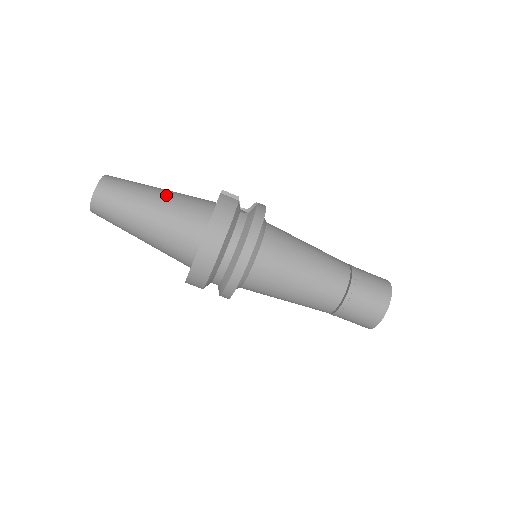
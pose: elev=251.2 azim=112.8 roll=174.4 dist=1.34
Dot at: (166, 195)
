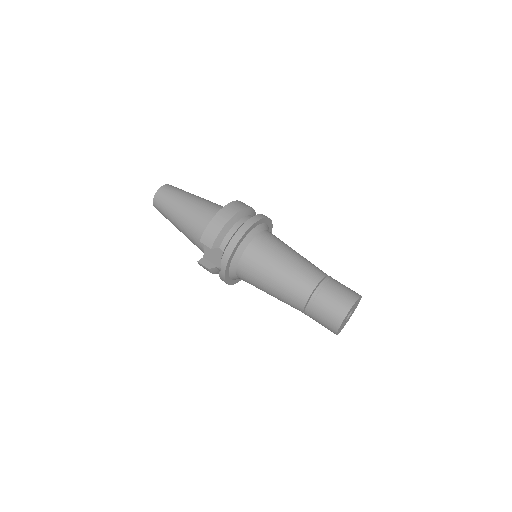
Dot at: occluded
